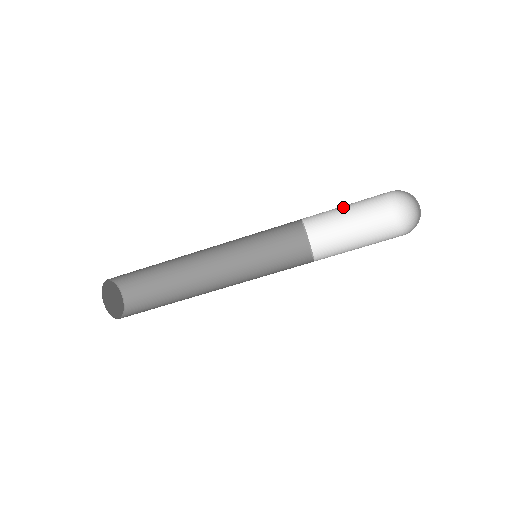
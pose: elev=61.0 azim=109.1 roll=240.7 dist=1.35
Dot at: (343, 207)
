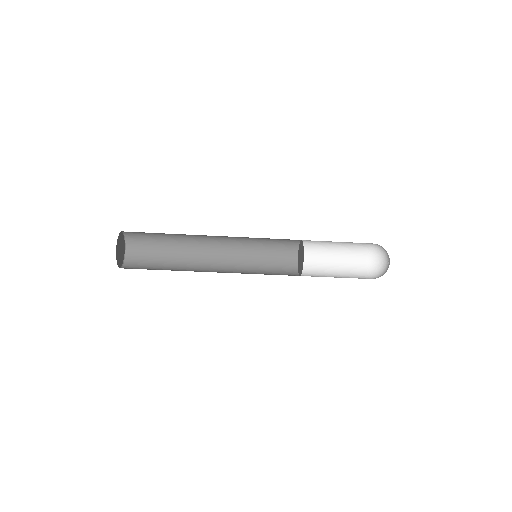
Dot at: occluded
